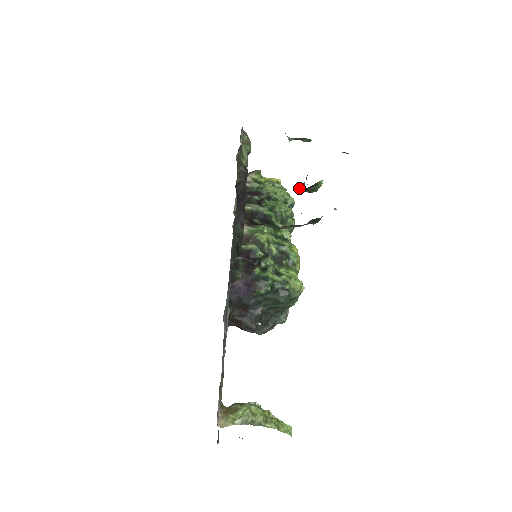
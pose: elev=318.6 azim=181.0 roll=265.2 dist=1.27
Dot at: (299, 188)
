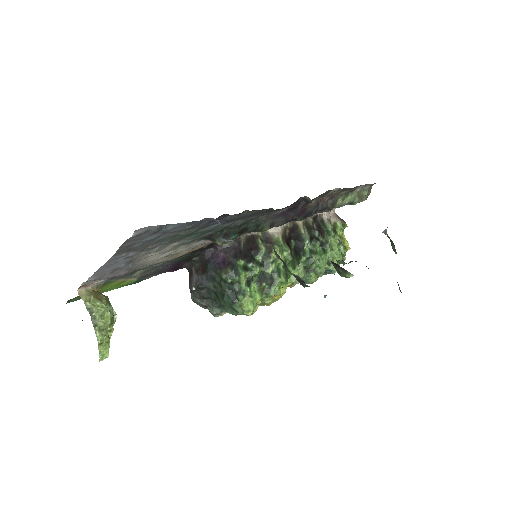
Dot at: occluded
